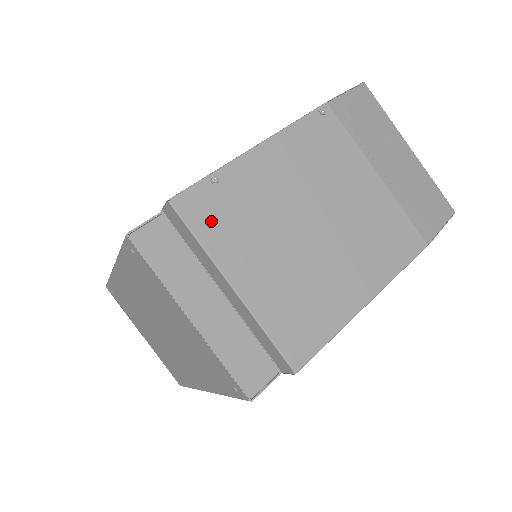
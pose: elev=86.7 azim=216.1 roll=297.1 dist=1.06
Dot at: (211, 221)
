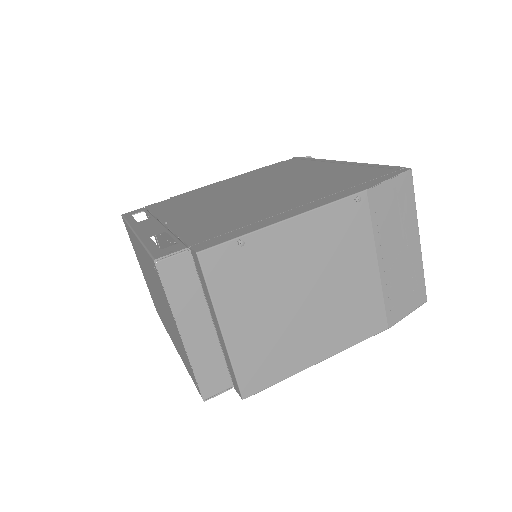
Dot at: (225, 277)
